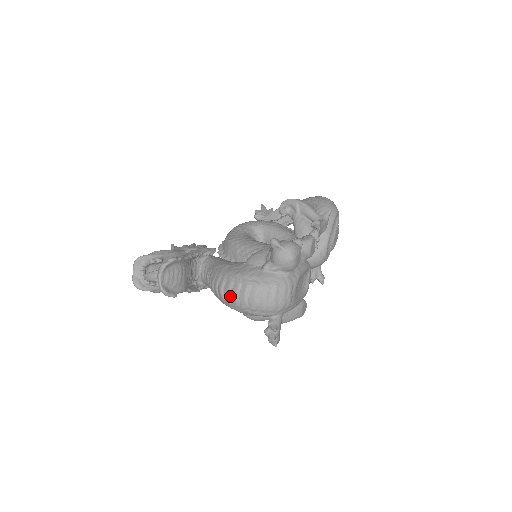
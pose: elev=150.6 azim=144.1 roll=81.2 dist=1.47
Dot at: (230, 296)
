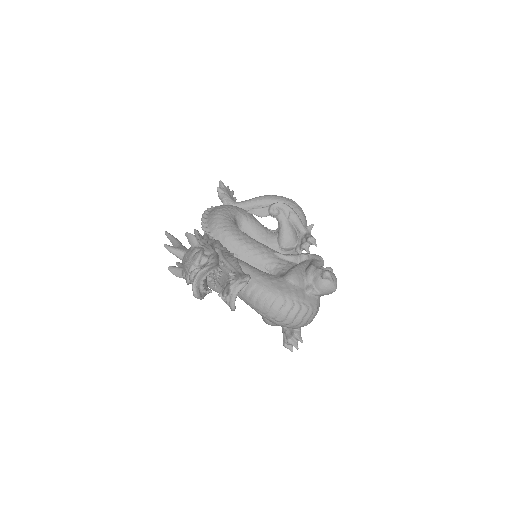
Dot at: (279, 313)
